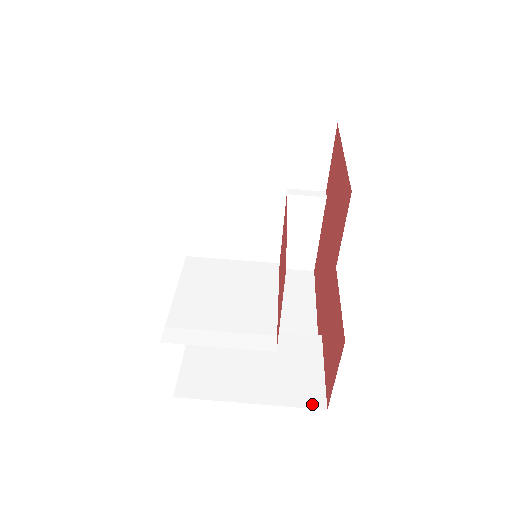
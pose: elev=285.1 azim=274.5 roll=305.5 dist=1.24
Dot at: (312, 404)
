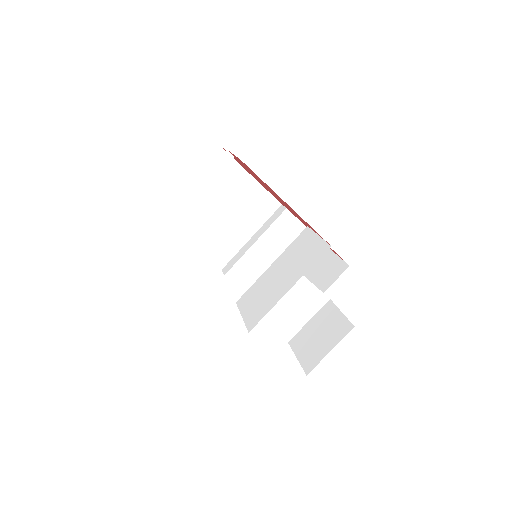
Dot at: occluded
